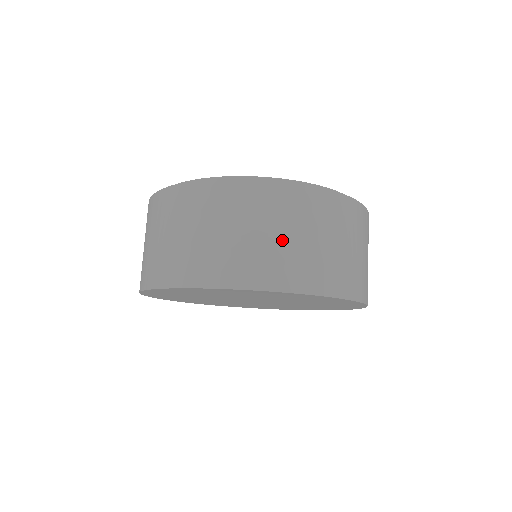
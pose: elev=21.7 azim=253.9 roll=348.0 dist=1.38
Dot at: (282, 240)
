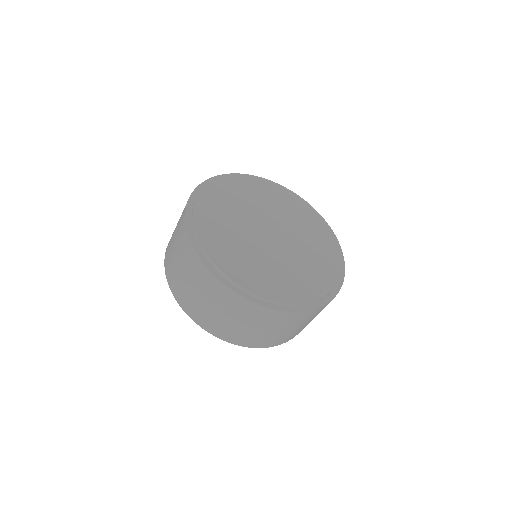
Dot at: (266, 332)
